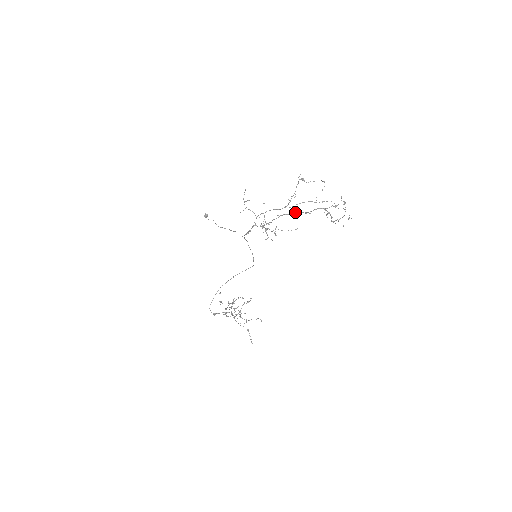
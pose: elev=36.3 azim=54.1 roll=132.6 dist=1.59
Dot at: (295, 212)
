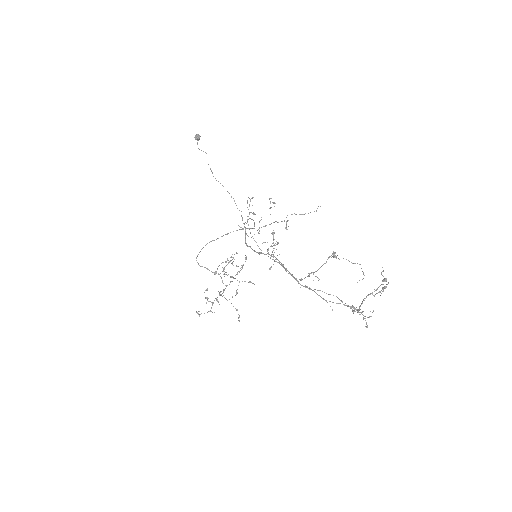
Dot at: (312, 290)
